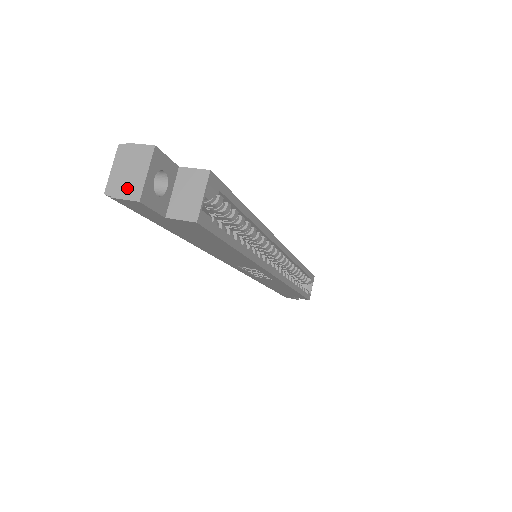
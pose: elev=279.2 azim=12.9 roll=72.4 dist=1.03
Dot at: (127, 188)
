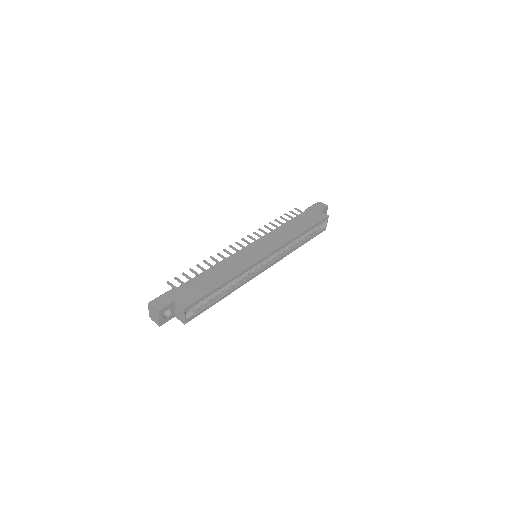
Dot at: (155, 320)
